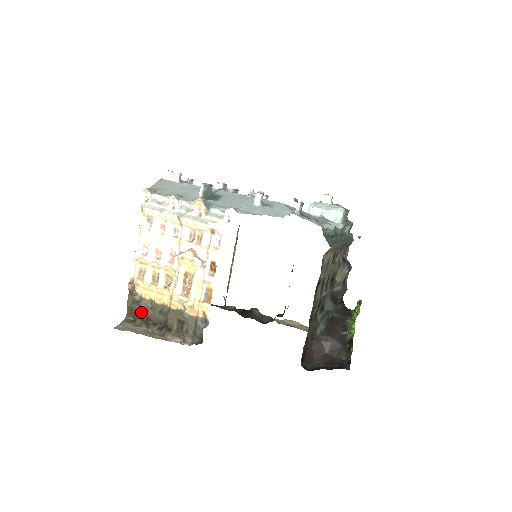
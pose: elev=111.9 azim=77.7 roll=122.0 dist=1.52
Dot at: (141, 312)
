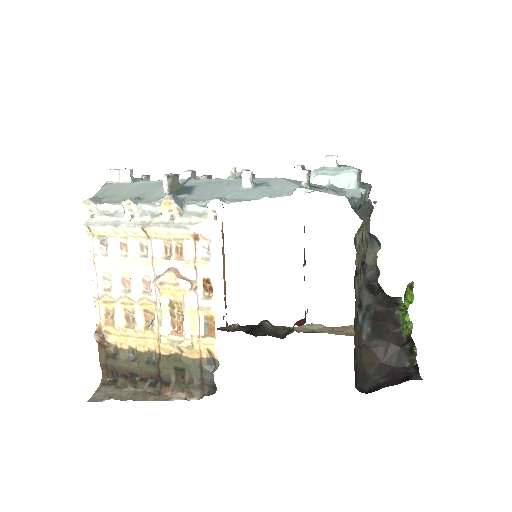
Dot at: (121, 368)
